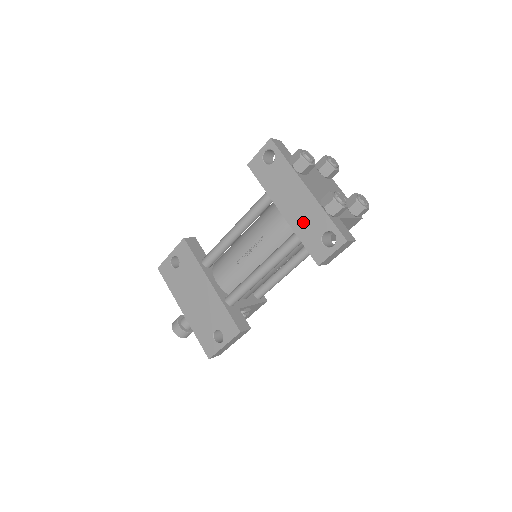
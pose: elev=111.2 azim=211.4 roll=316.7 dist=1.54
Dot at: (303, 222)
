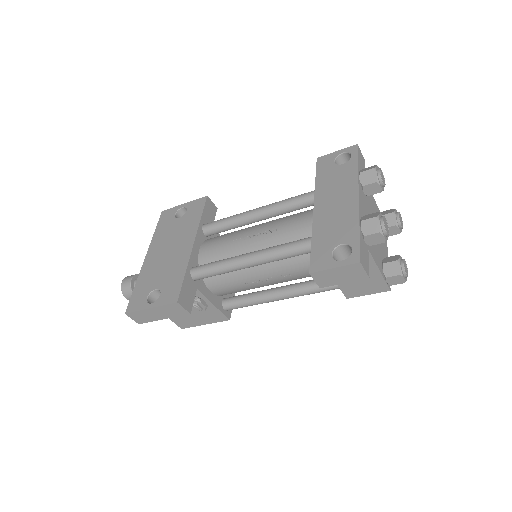
Dot at: (329, 225)
